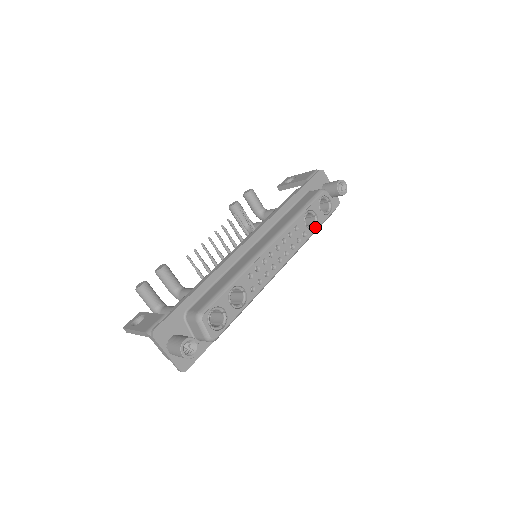
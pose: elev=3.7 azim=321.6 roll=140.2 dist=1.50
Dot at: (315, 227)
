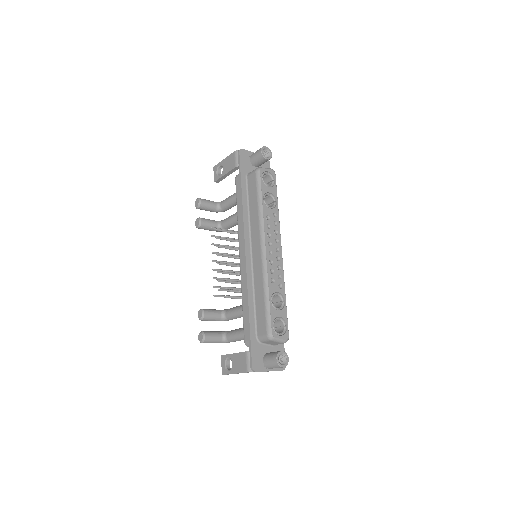
Dot at: (275, 202)
